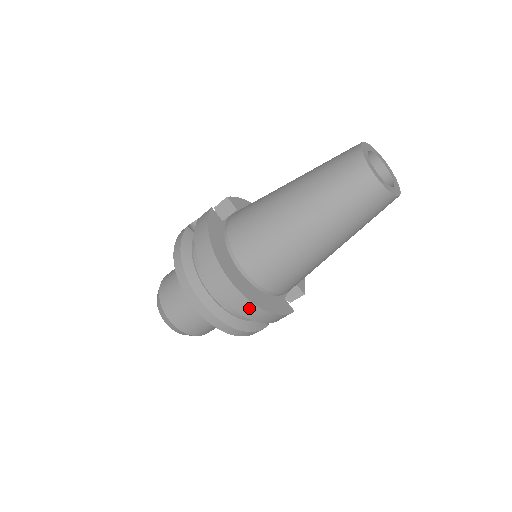
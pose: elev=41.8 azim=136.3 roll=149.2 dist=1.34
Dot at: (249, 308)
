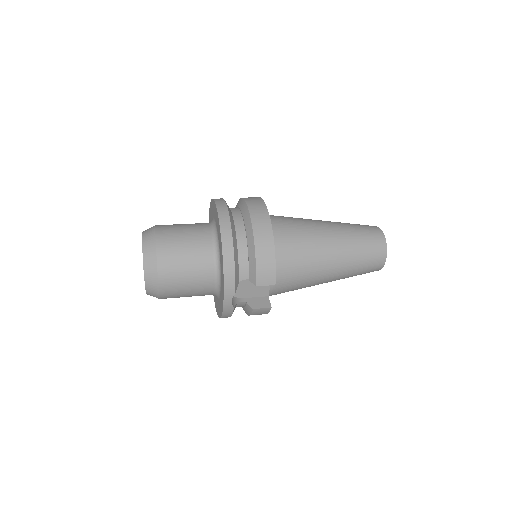
Dot at: occluded
